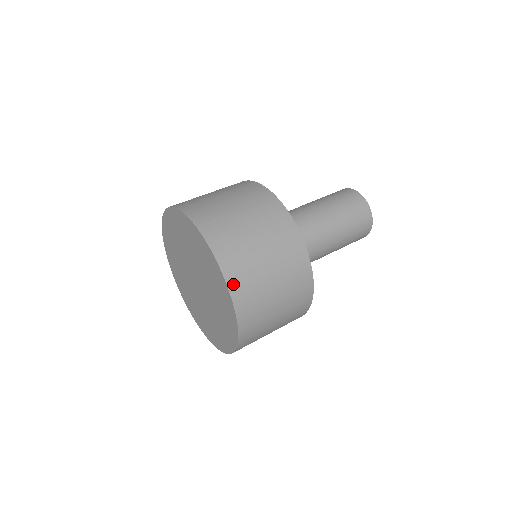
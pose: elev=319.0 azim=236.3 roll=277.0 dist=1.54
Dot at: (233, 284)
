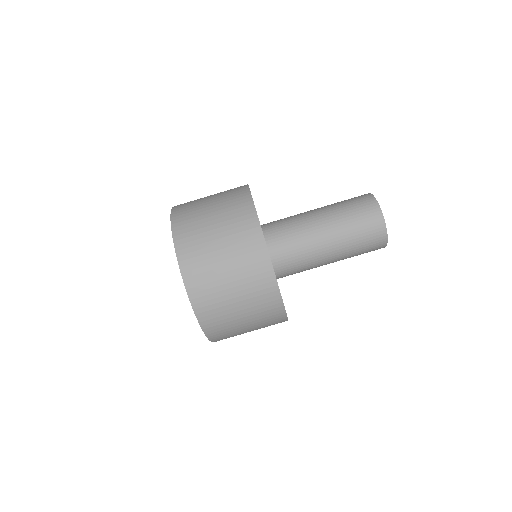
Dot at: (199, 309)
